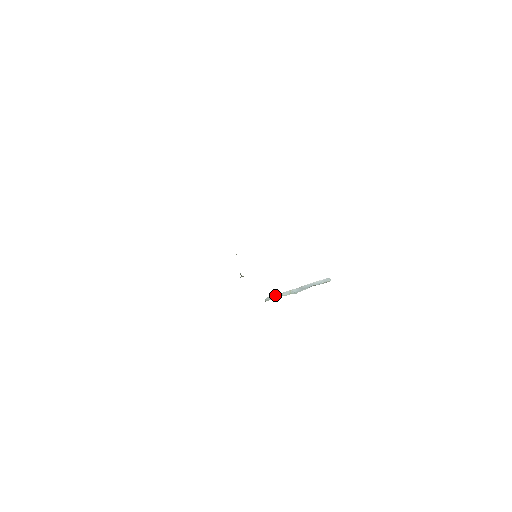
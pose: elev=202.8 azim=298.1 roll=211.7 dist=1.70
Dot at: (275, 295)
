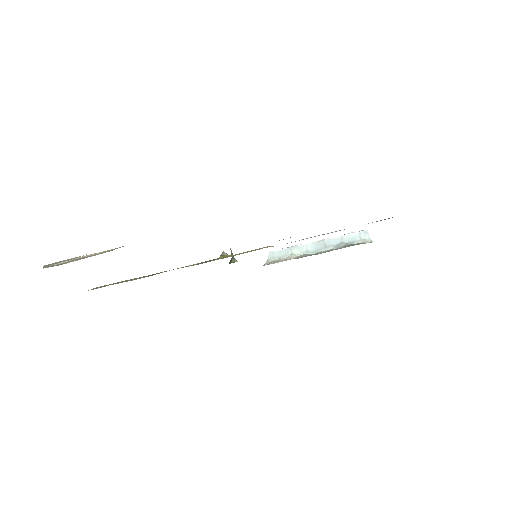
Dot at: (283, 250)
